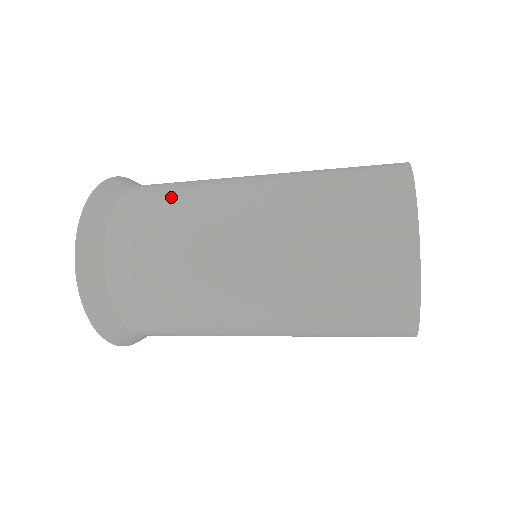
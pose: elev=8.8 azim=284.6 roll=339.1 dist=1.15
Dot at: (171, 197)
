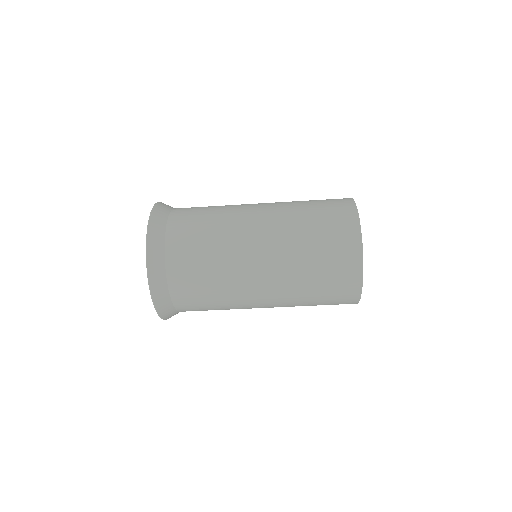
Dot at: occluded
